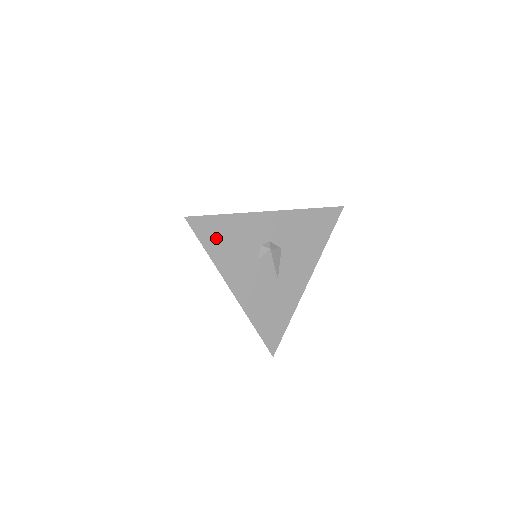
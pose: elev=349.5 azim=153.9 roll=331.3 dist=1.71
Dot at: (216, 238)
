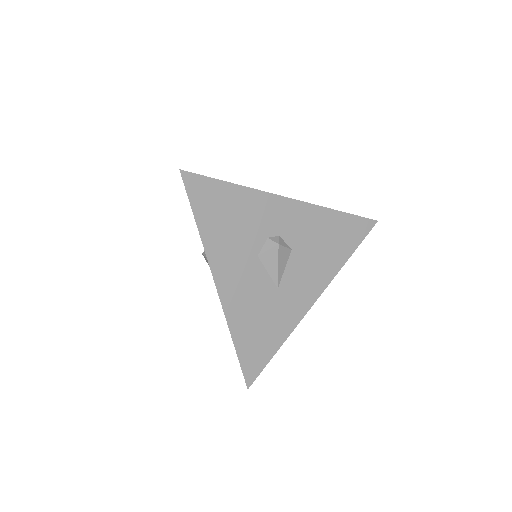
Dot at: (213, 210)
